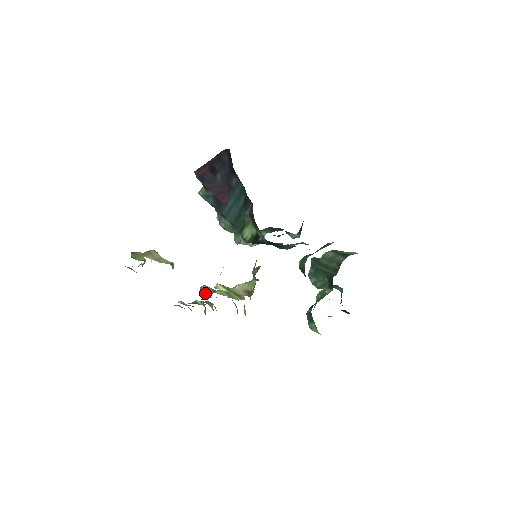
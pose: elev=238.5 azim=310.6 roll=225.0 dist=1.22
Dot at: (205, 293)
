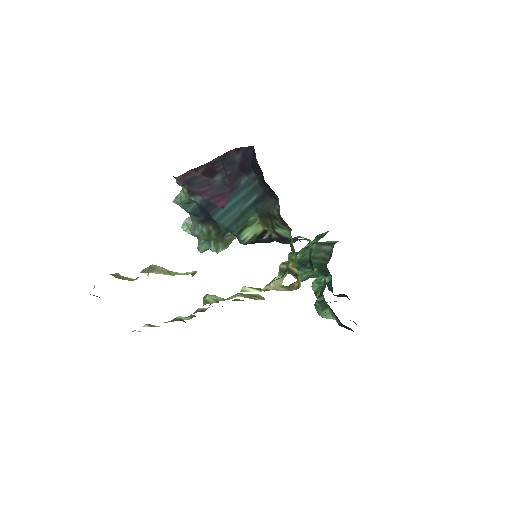
Dot at: (214, 302)
